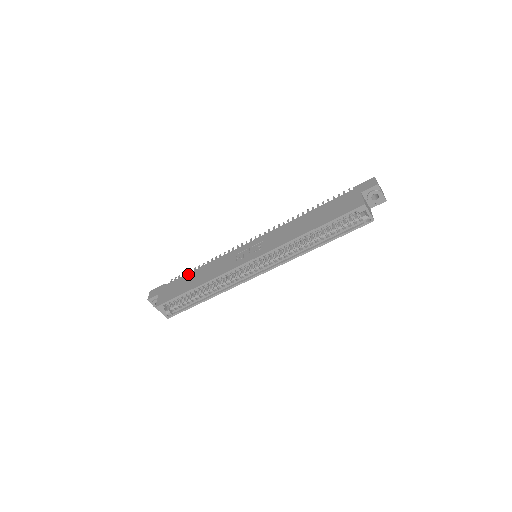
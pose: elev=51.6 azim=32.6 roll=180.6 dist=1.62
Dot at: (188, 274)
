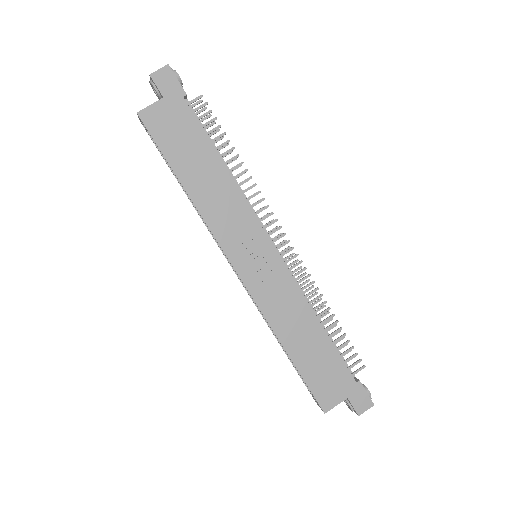
Dot at: (209, 145)
